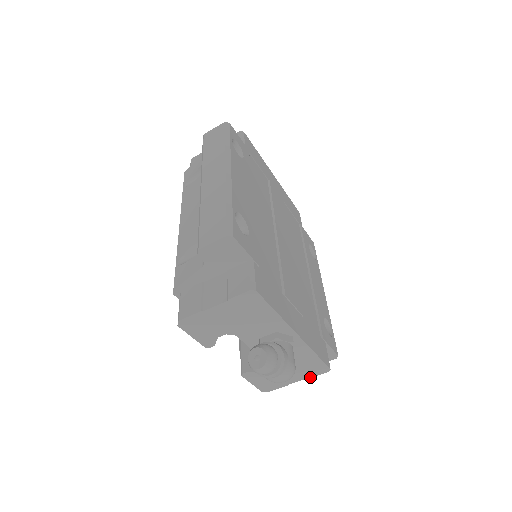
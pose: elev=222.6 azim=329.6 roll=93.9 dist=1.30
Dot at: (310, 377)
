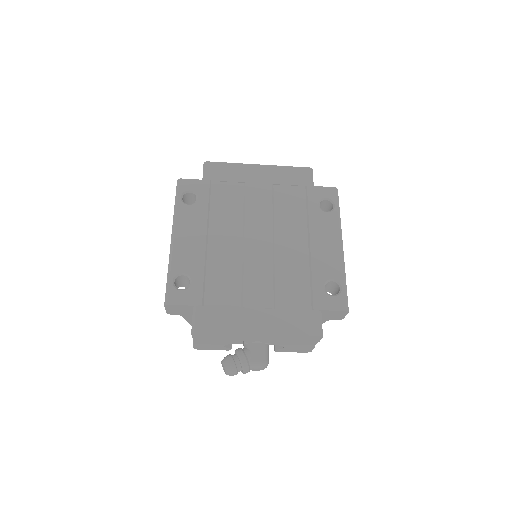
Dot at: occluded
